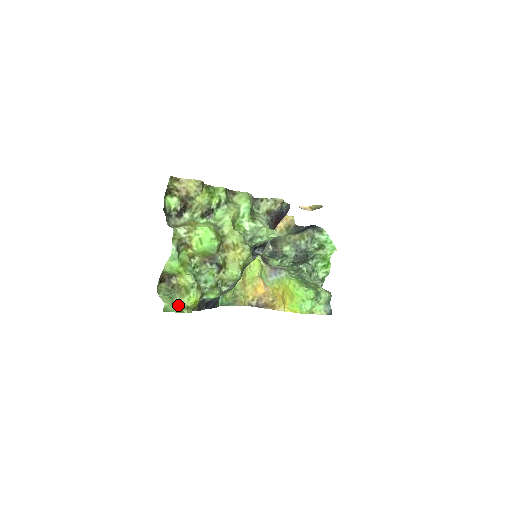
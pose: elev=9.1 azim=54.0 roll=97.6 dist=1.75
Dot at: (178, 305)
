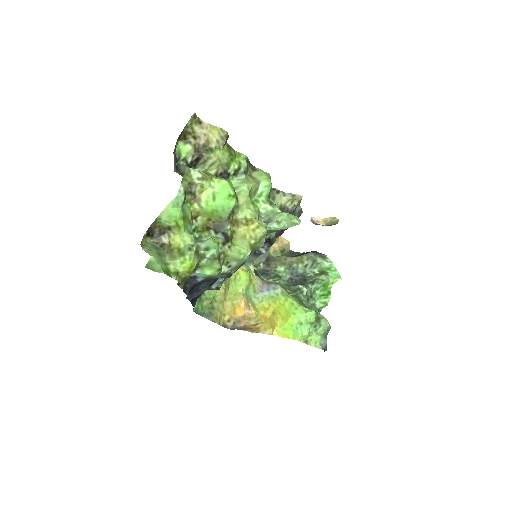
Dot at: (166, 266)
